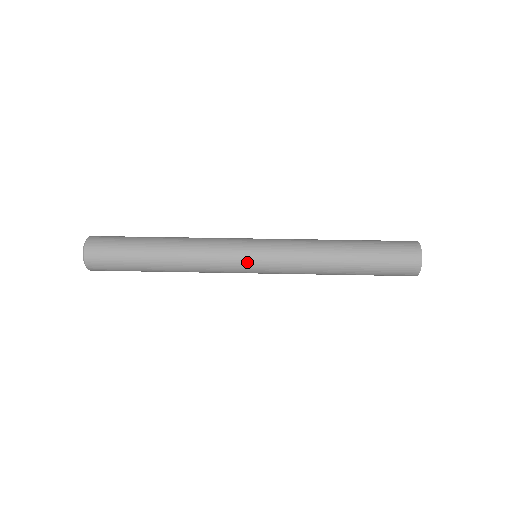
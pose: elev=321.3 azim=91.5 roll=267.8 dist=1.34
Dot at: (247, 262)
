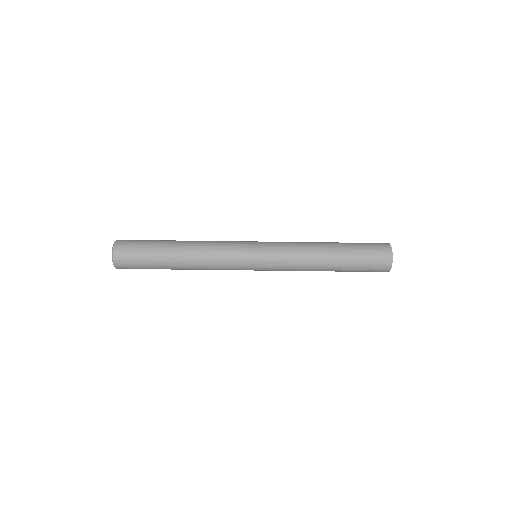
Dot at: (249, 266)
